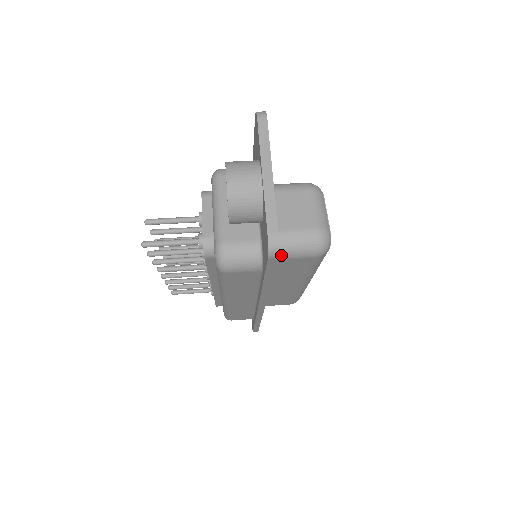
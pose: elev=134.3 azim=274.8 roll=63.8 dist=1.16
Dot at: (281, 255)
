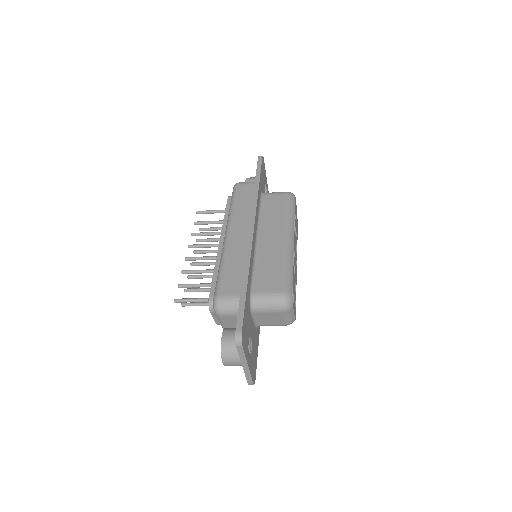
Dot at: (267, 193)
